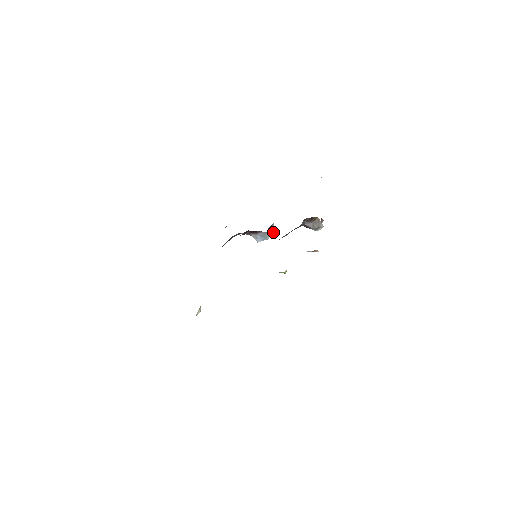
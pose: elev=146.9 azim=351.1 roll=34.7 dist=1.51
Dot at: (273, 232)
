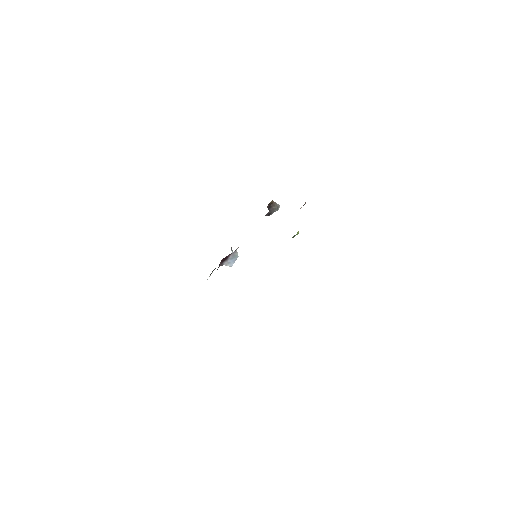
Dot at: occluded
